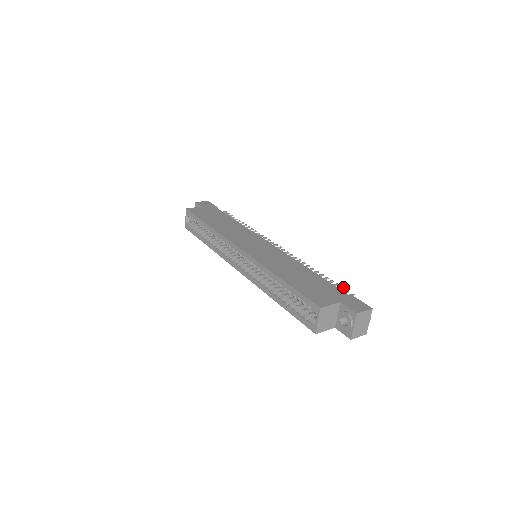
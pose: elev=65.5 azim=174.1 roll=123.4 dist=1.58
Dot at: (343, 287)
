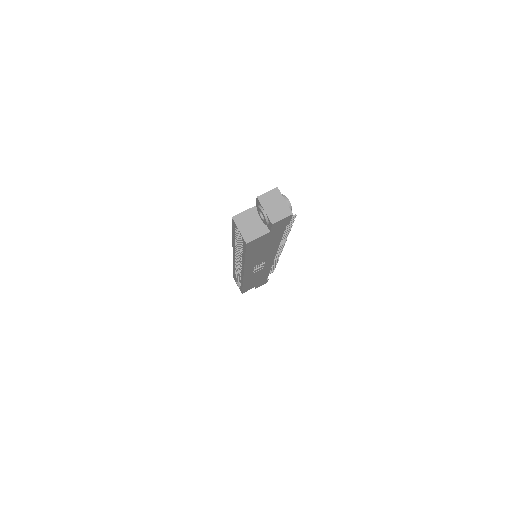
Dot at: occluded
